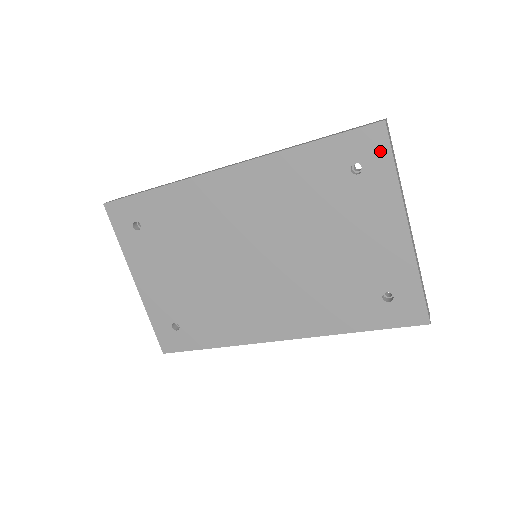
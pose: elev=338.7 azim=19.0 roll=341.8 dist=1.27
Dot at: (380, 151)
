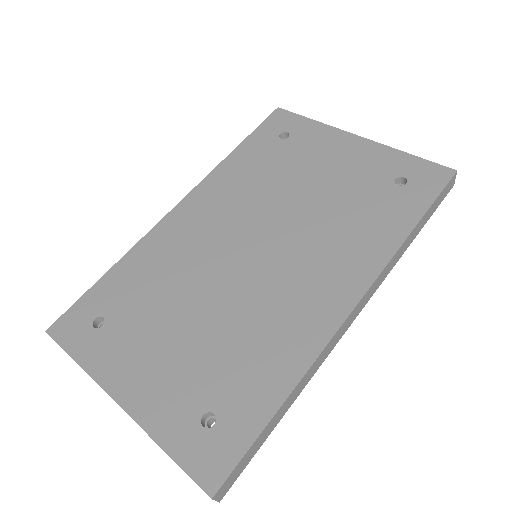
Dot at: (290, 119)
